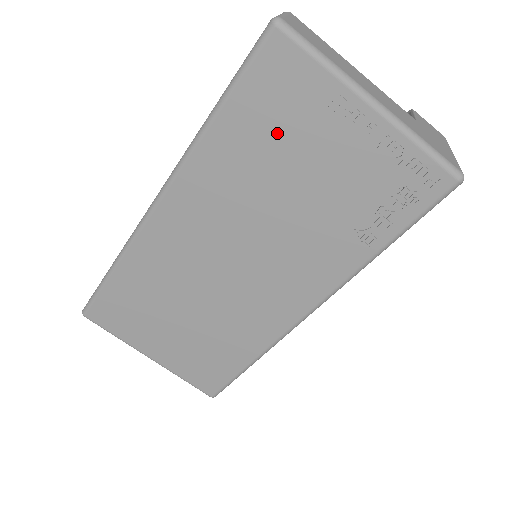
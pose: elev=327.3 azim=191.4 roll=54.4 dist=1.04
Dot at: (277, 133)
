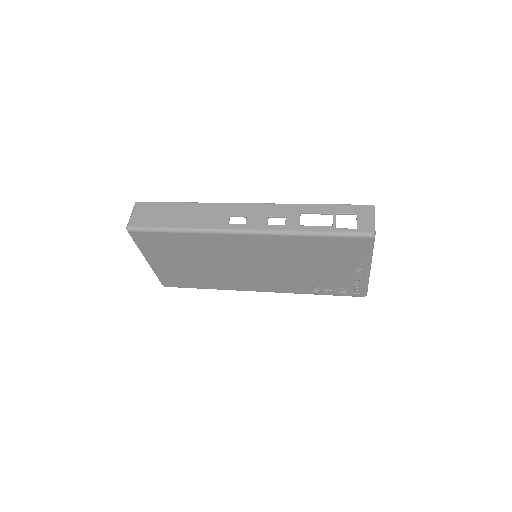
Dot at: (329, 254)
